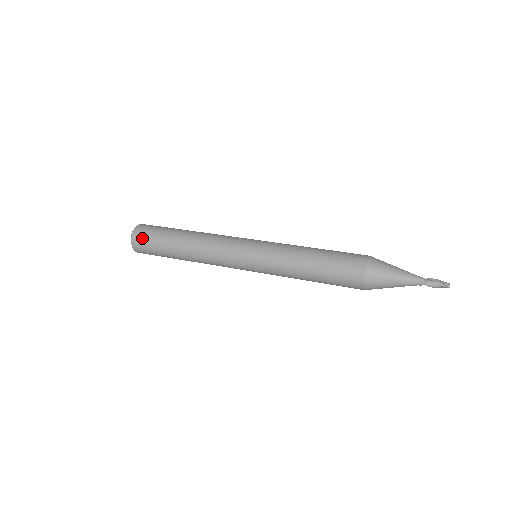
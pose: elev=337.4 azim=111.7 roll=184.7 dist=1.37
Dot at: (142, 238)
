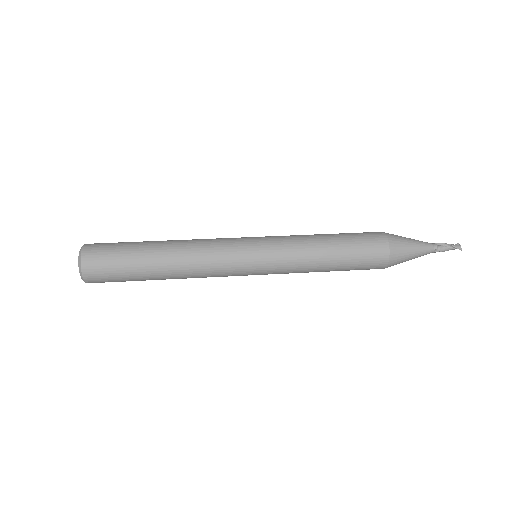
Dot at: (100, 273)
